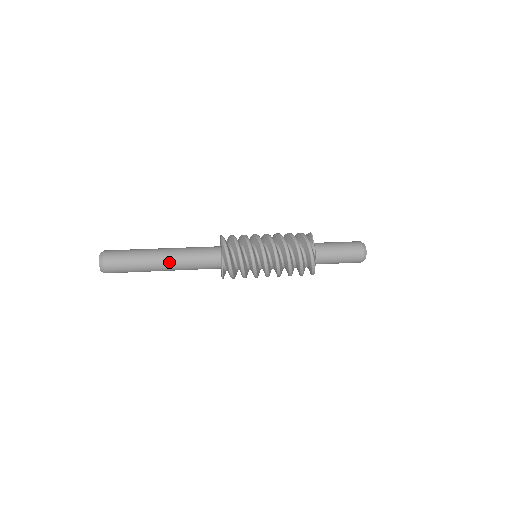
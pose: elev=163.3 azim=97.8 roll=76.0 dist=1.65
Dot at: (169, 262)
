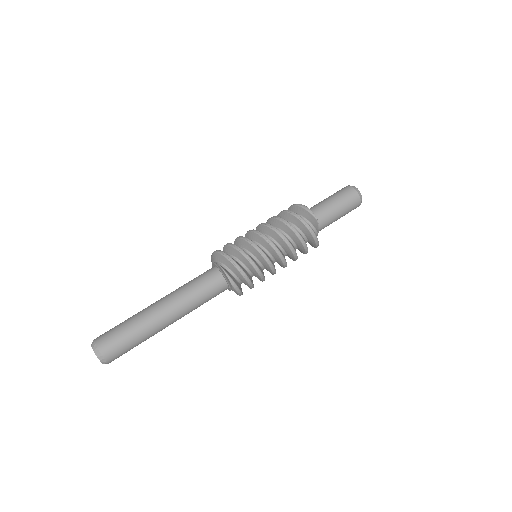
Dot at: occluded
